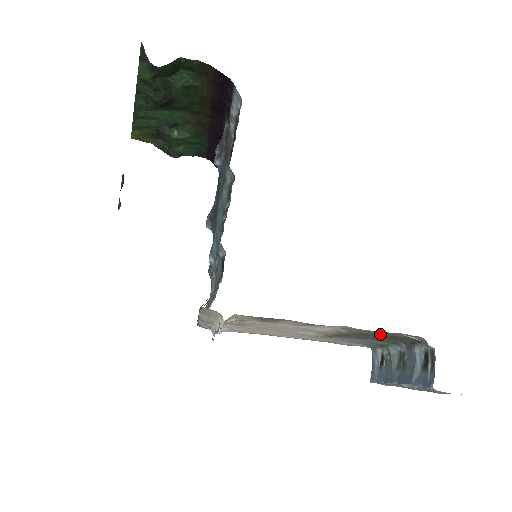
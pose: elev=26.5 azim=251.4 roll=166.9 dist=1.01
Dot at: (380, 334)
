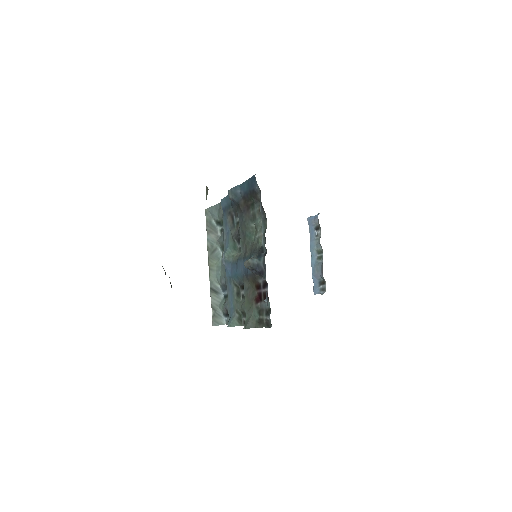
Dot at: occluded
